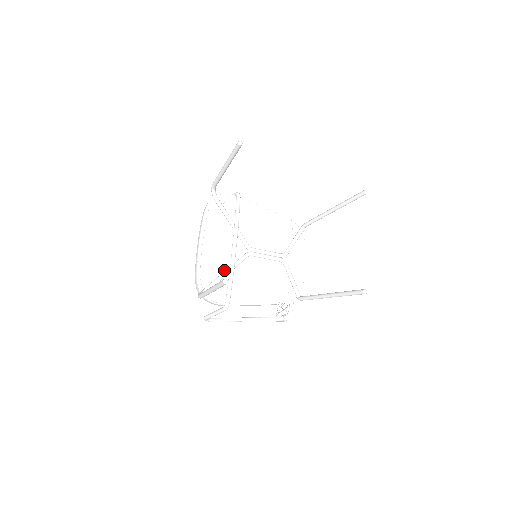
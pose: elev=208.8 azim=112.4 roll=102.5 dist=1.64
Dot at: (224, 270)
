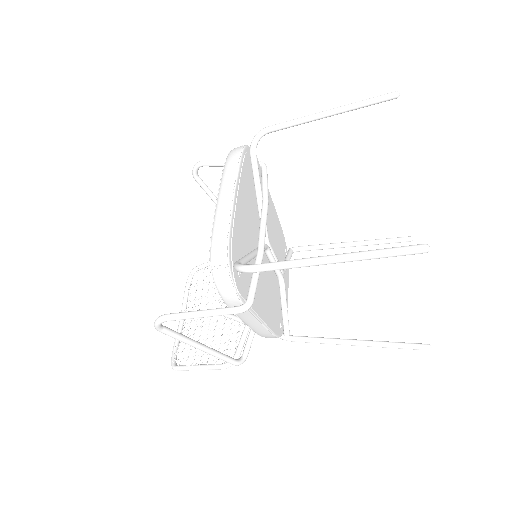
Dot at: (248, 250)
